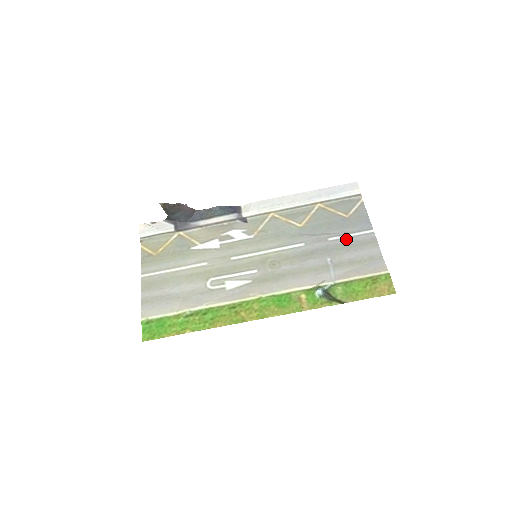
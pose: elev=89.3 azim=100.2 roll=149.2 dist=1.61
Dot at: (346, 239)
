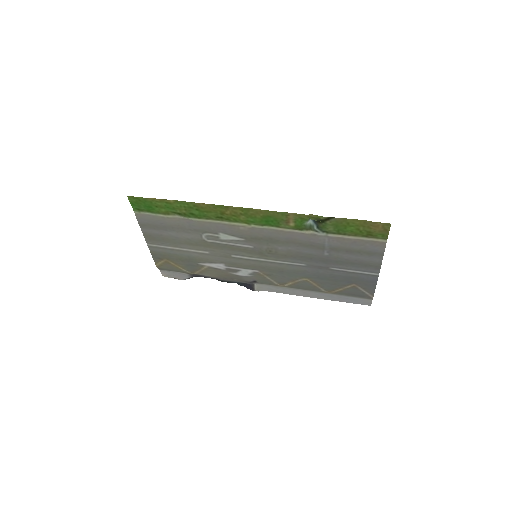
Dot at: (348, 268)
